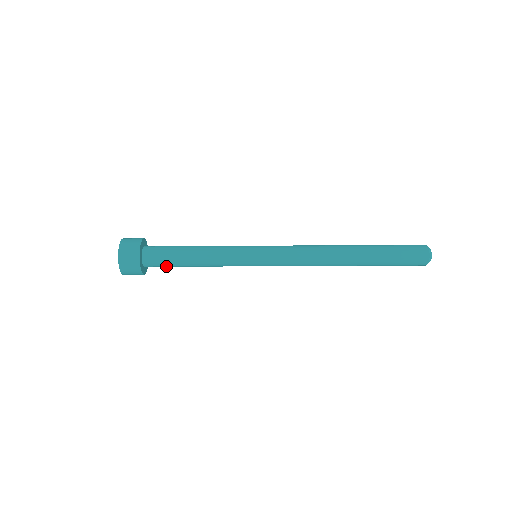
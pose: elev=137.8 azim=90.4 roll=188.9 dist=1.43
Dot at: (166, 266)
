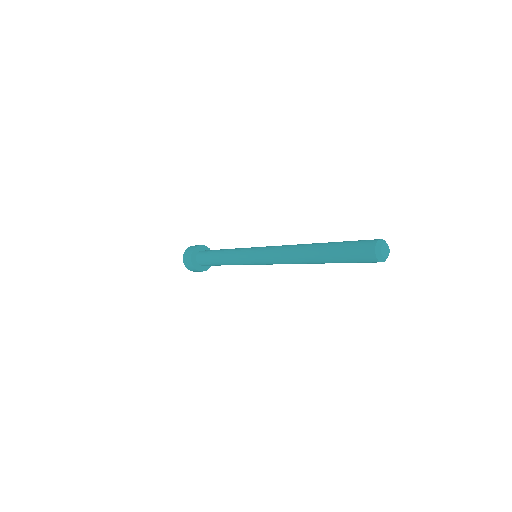
Dot at: (207, 262)
